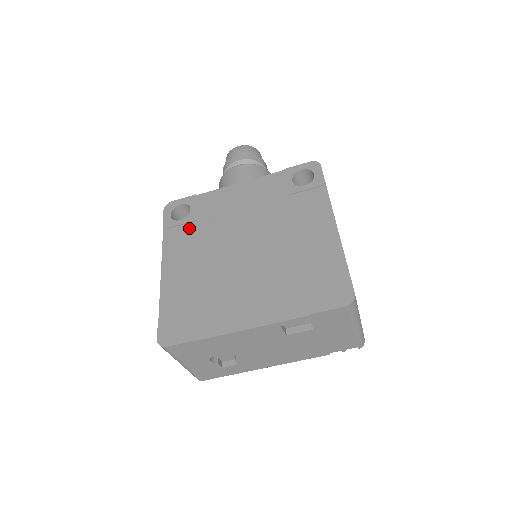
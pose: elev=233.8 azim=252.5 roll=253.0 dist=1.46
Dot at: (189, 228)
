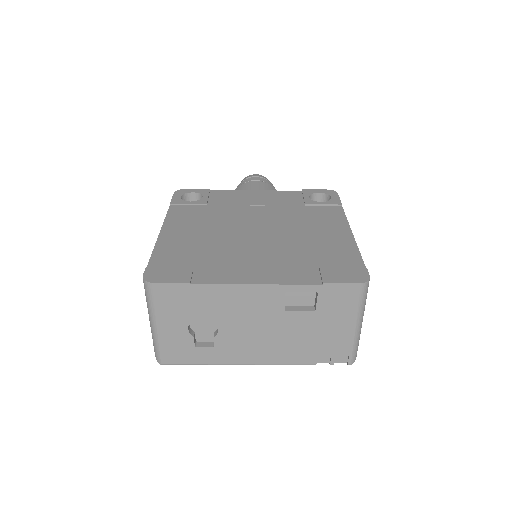
Dot at: (198, 208)
